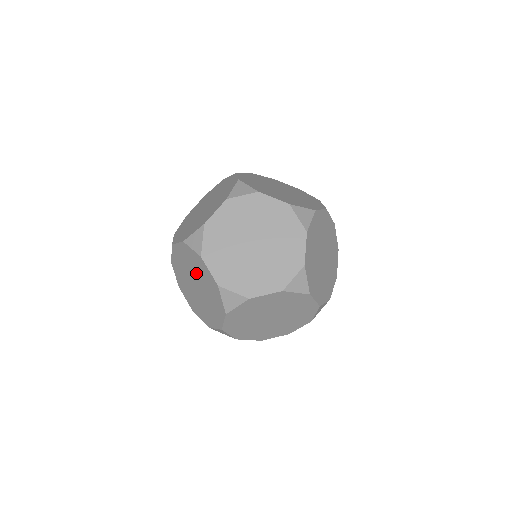
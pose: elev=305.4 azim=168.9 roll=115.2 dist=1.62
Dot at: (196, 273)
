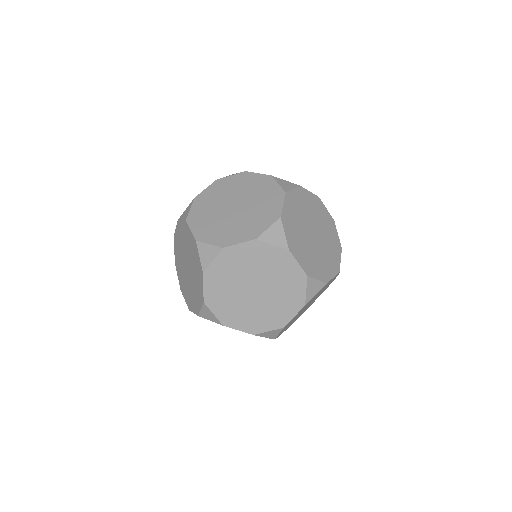
Dot at: occluded
